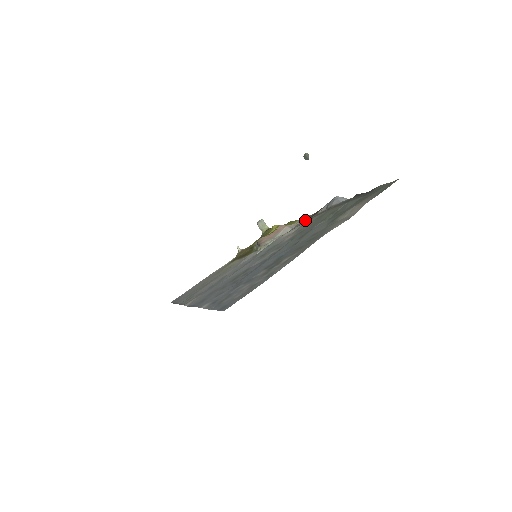
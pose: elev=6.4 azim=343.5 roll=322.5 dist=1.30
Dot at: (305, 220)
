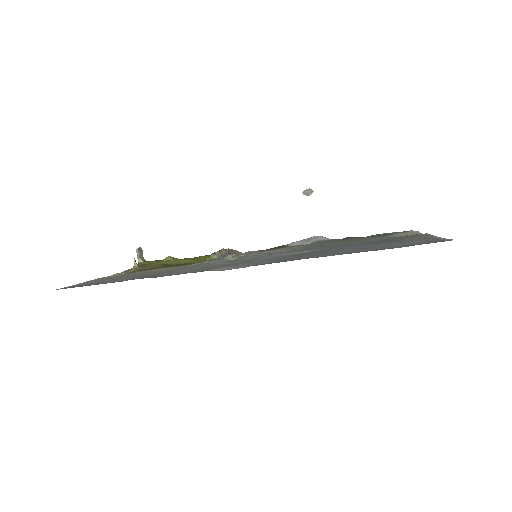
Dot at: (260, 251)
